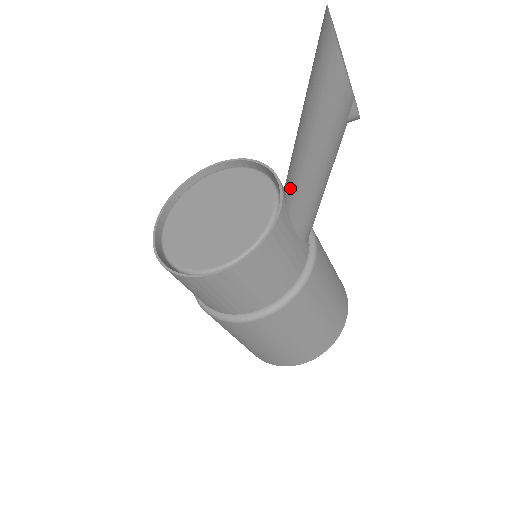
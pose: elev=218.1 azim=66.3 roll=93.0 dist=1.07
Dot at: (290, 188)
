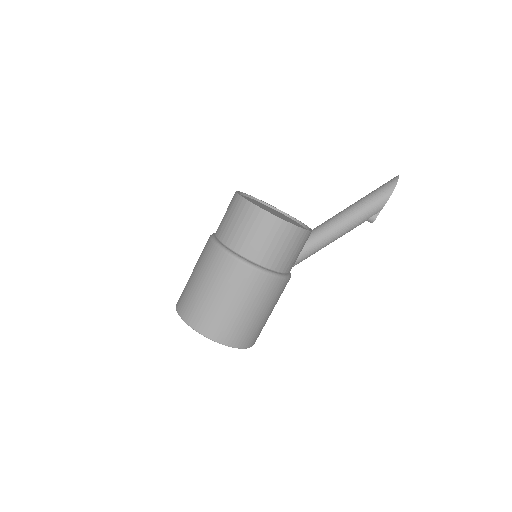
Dot at: (322, 227)
